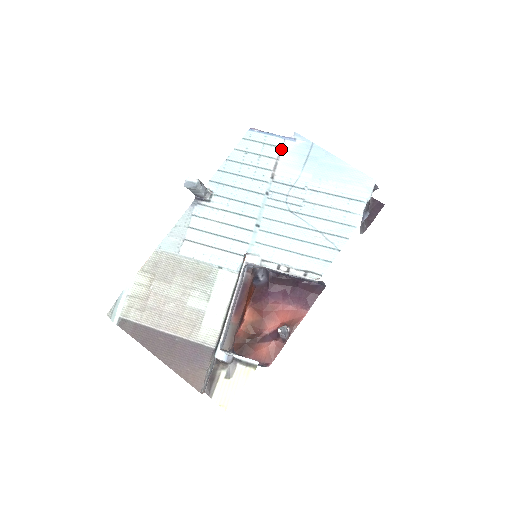
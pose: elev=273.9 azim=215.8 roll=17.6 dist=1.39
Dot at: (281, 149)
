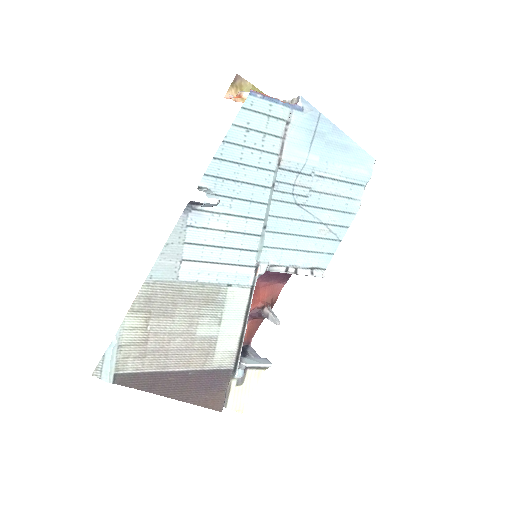
Dot at: (288, 123)
